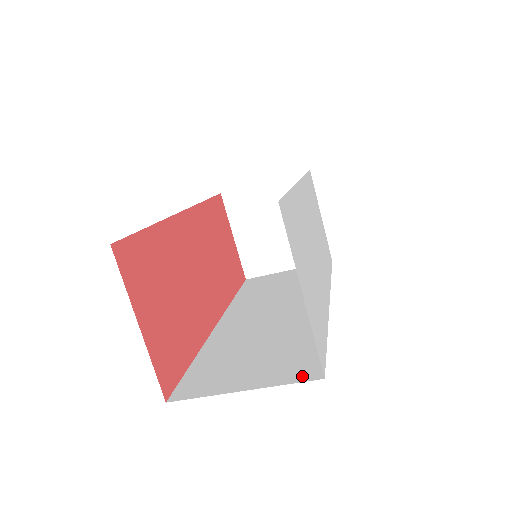
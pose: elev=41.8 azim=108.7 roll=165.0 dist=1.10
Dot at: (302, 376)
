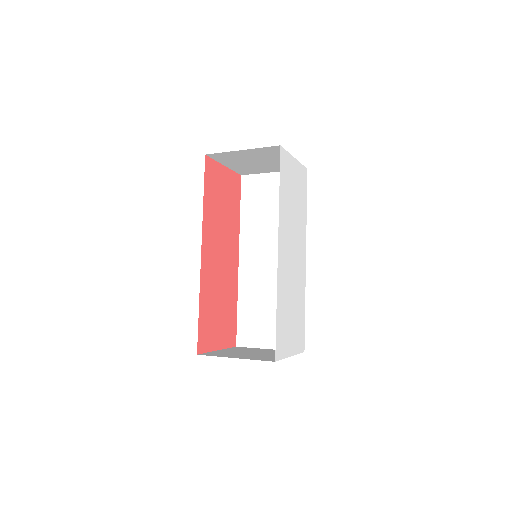
Dot at: occluded
